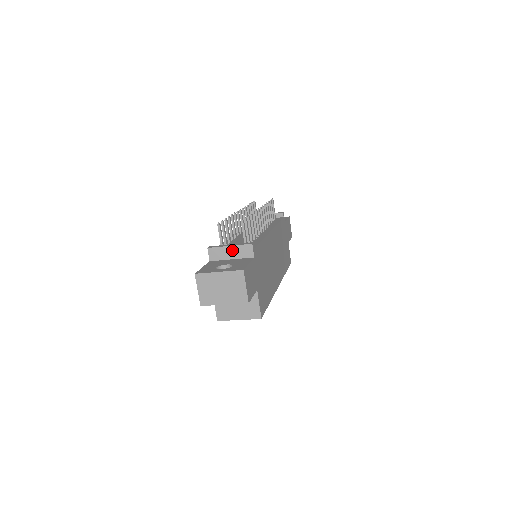
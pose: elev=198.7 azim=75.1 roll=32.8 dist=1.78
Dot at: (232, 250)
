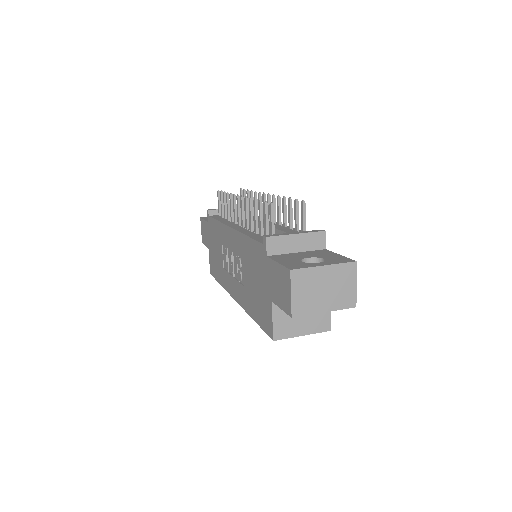
Dot at: (299, 239)
